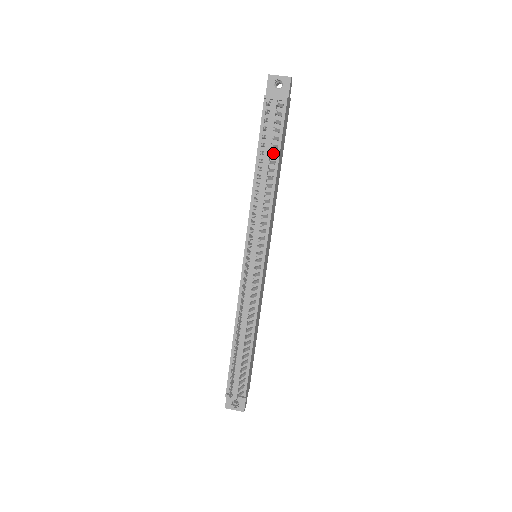
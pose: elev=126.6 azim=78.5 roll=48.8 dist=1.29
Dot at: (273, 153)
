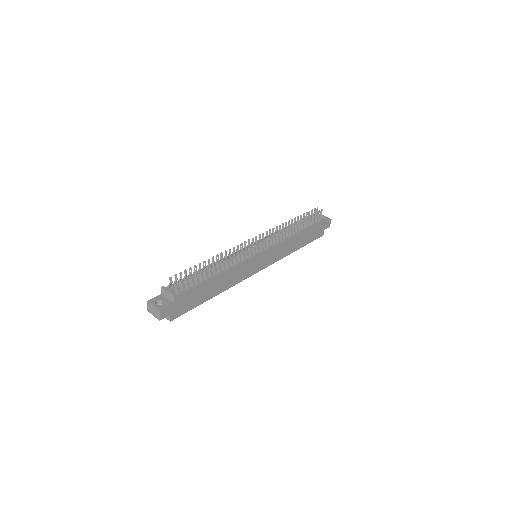
Dot at: (305, 223)
